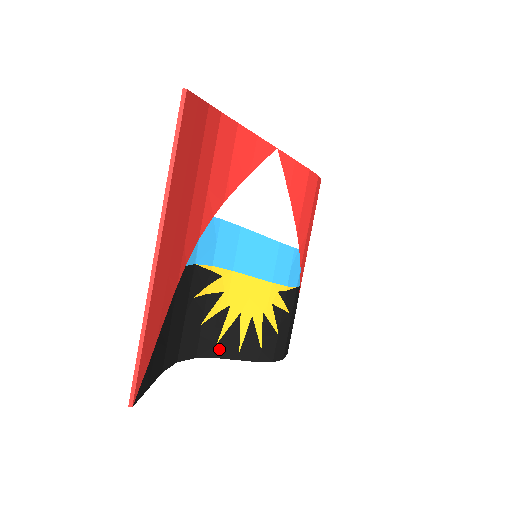
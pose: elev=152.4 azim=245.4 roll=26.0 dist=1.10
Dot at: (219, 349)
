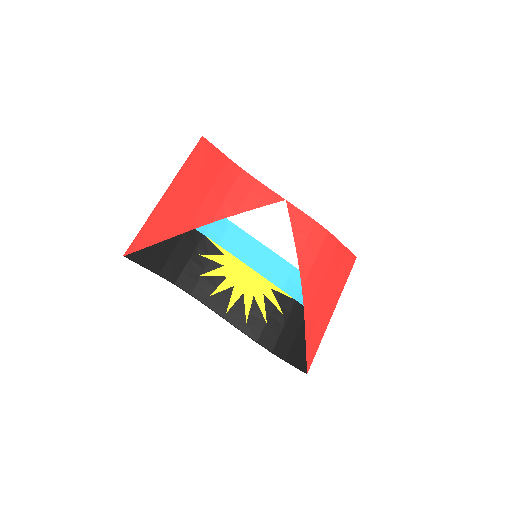
Dot at: (210, 301)
